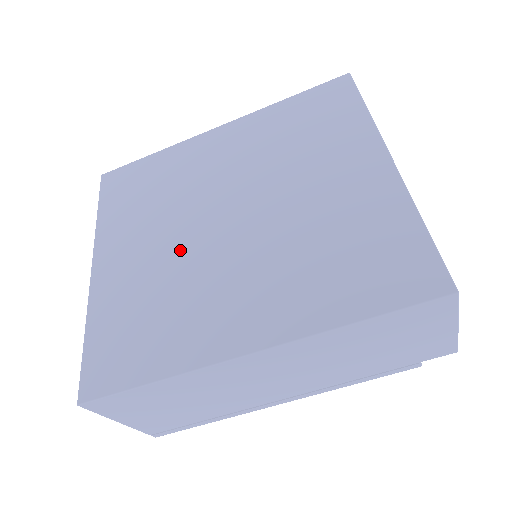
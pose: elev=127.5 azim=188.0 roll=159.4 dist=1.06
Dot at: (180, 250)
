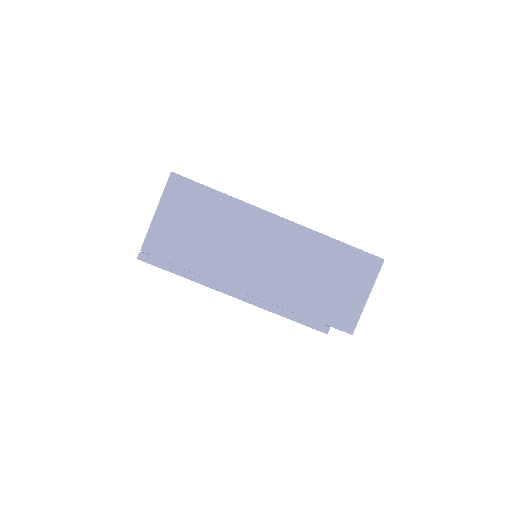
Dot at: occluded
